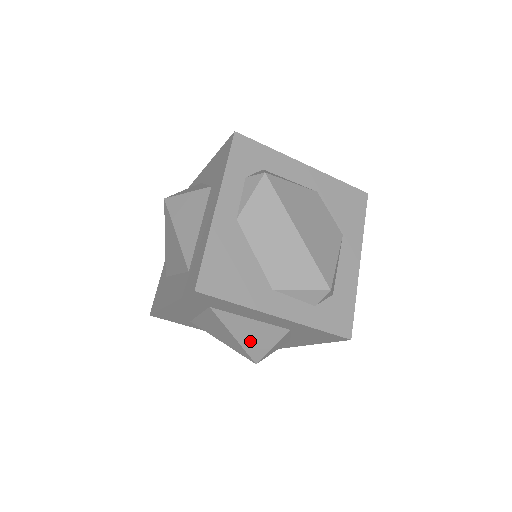
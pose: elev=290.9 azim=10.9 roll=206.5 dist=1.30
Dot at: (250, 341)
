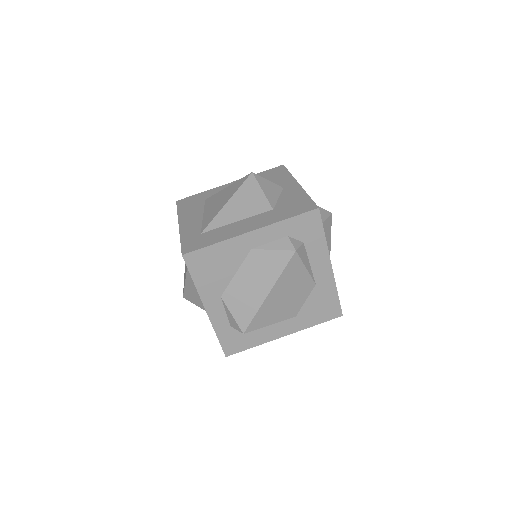
Dot at: (190, 290)
